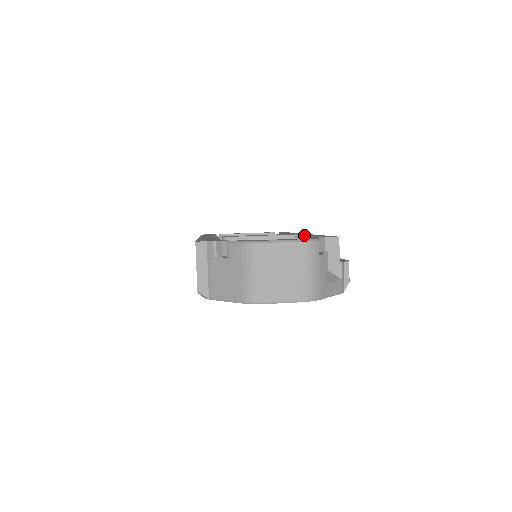
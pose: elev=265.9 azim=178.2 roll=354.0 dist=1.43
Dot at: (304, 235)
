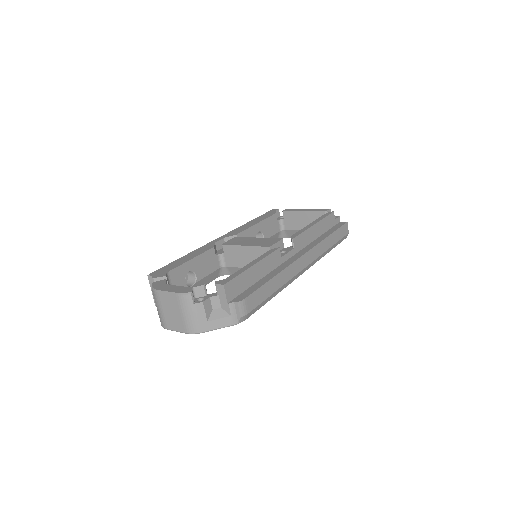
Dot at: (266, 252)
